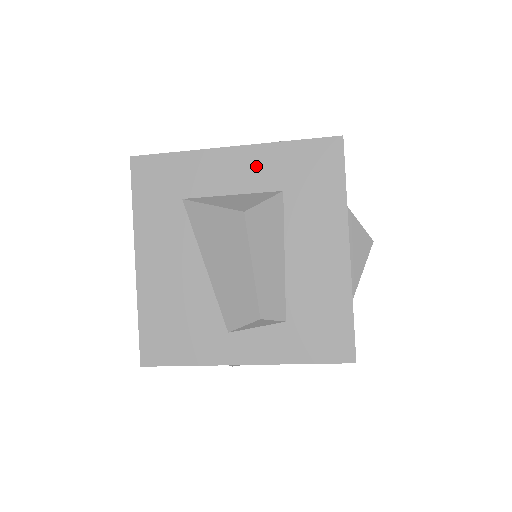
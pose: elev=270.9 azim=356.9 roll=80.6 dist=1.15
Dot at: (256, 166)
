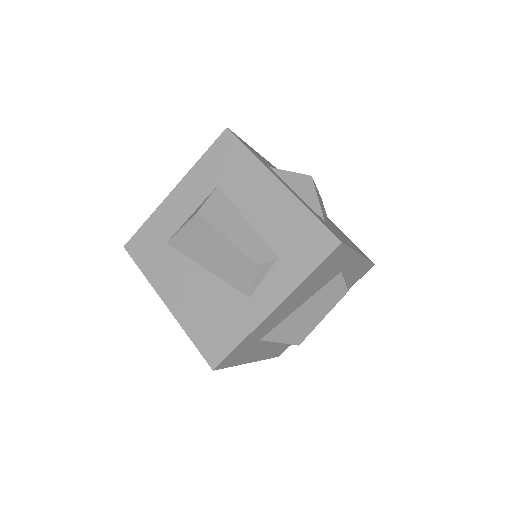
Dot at: (193, 187)
